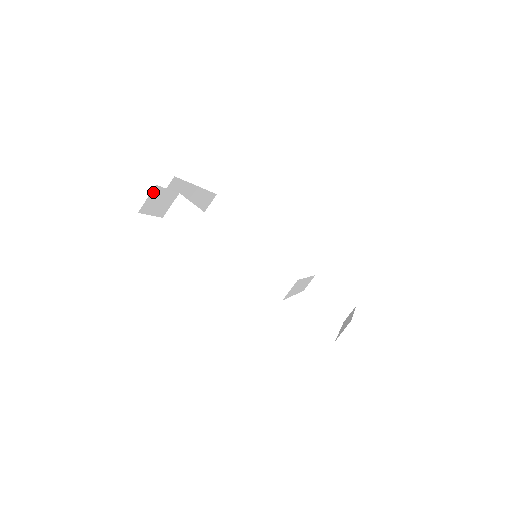
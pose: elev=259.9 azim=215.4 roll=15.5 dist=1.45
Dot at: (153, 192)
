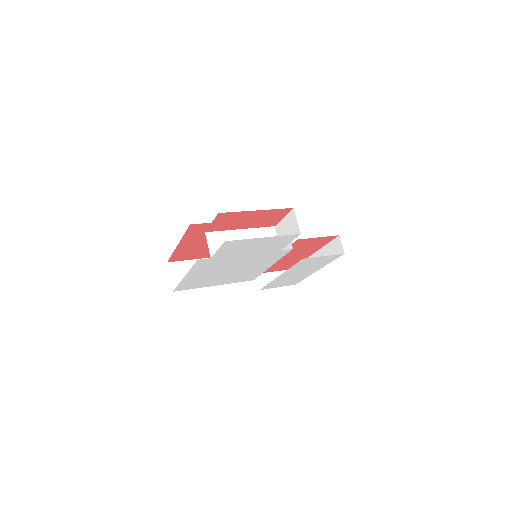
Dot at: occluded
